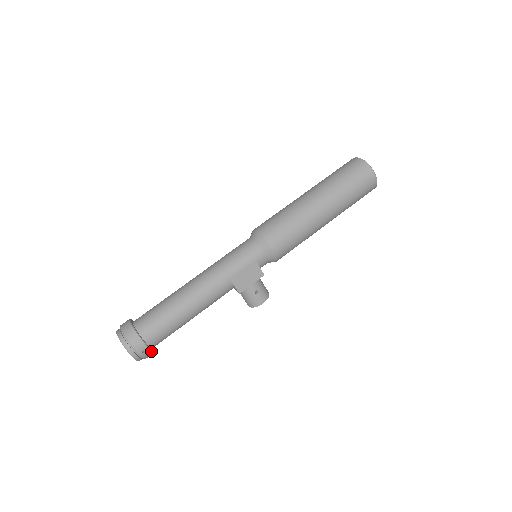
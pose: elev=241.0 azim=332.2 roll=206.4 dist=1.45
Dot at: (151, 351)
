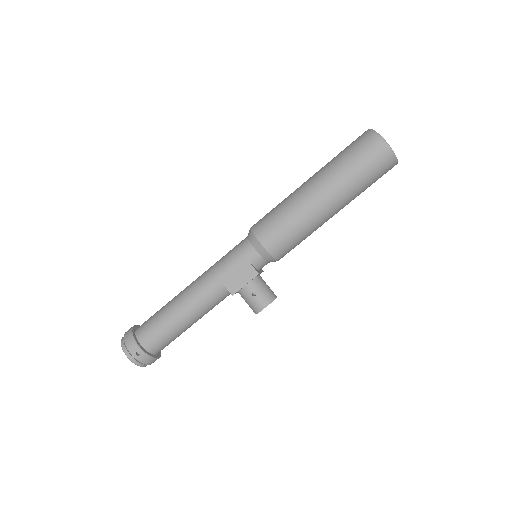
Dot at: (147, 355)
